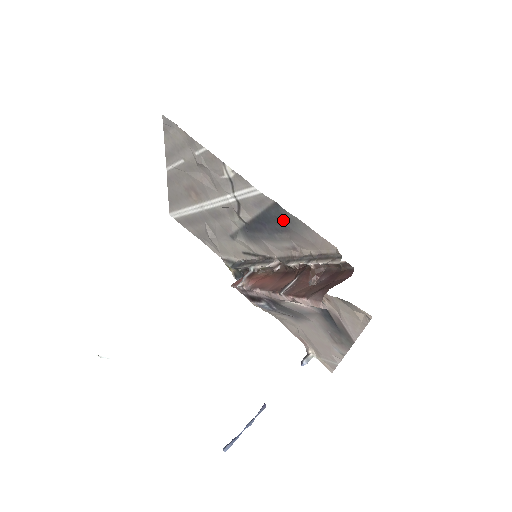
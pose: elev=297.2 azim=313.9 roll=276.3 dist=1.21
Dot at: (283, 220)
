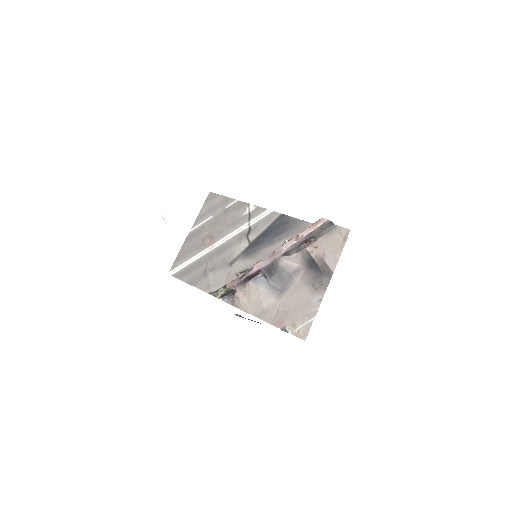
Dot at: (284, 224)
